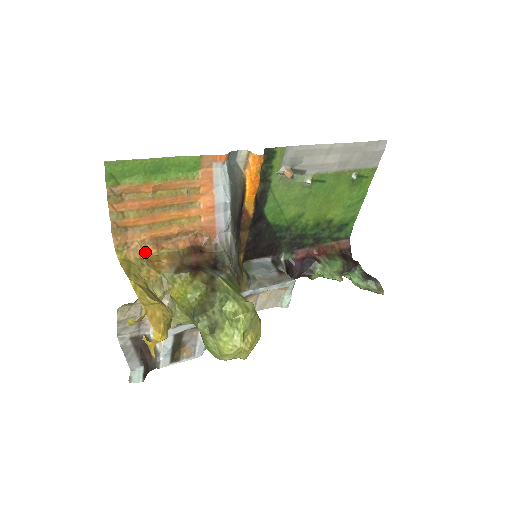
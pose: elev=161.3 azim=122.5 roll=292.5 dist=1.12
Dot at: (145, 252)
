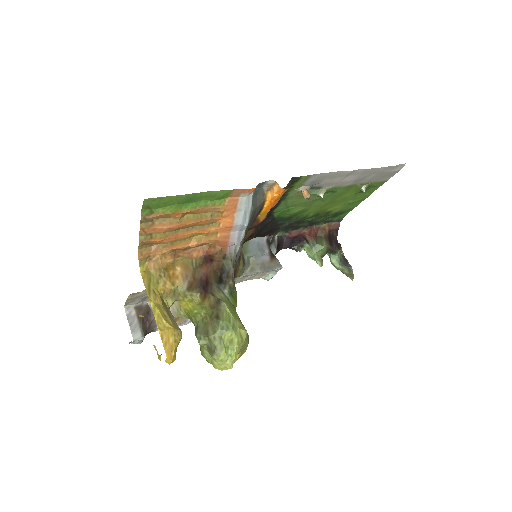
Dot at: (164, 262)
